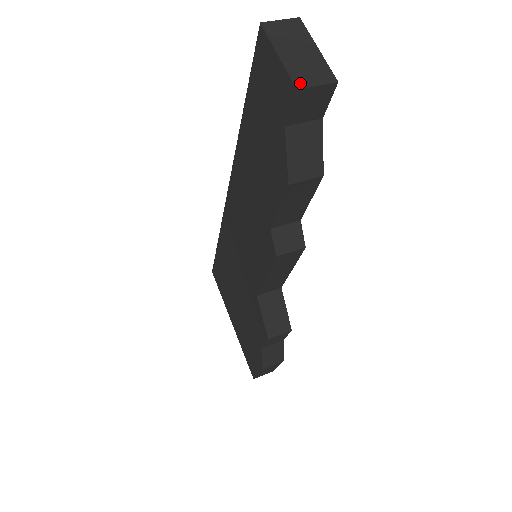
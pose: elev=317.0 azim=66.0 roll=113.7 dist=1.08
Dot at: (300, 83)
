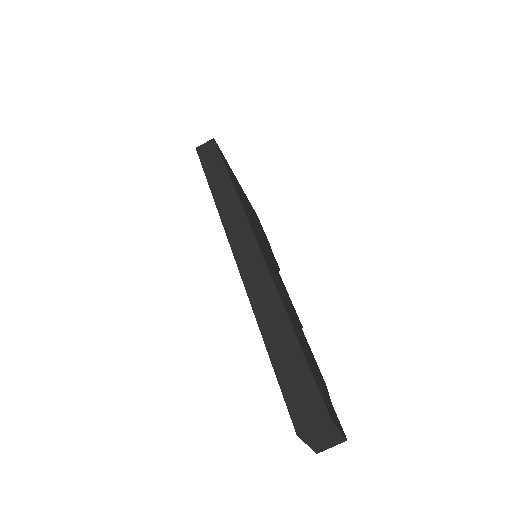
Dot at: (320, 451)
